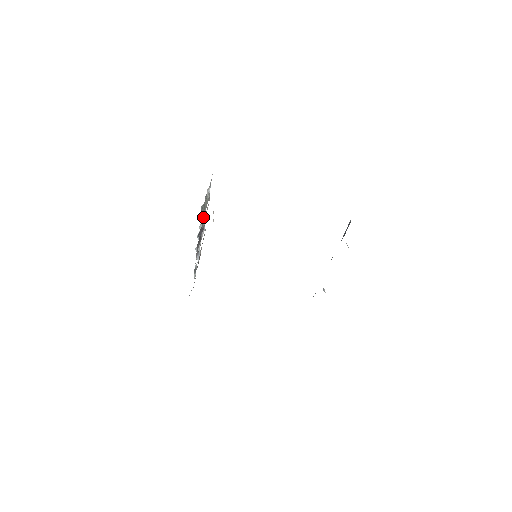
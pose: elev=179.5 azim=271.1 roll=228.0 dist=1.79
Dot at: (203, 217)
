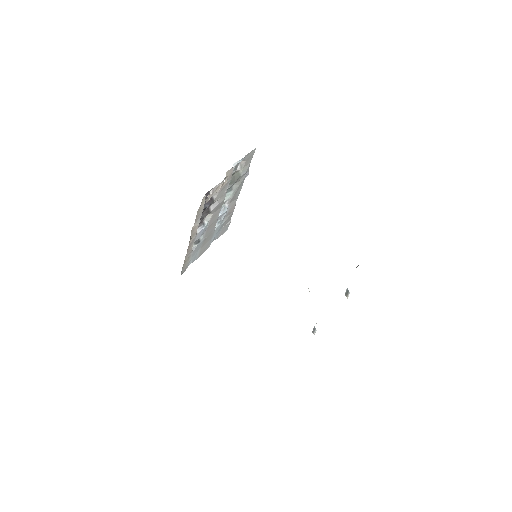
Dot at: (213, 189)
